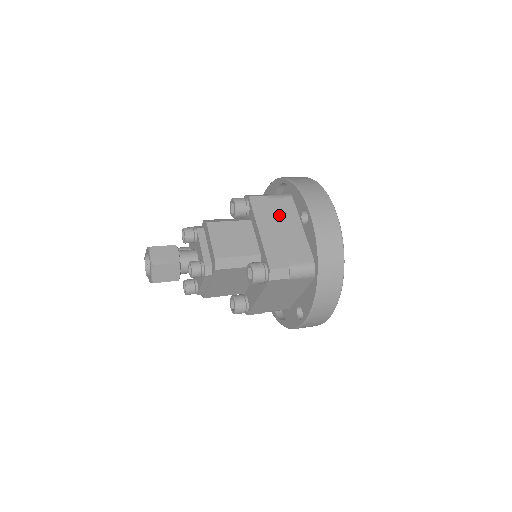
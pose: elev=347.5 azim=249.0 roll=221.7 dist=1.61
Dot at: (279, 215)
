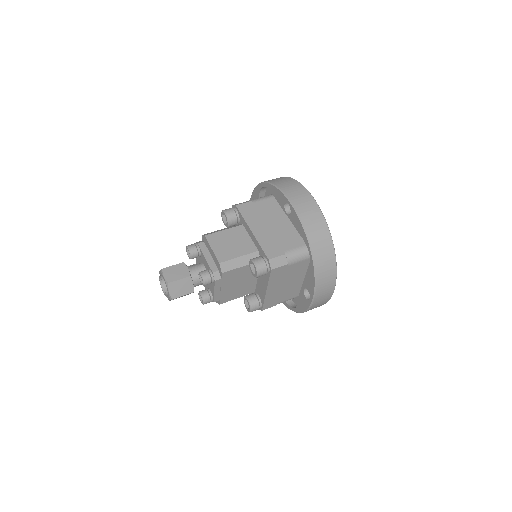
Dot at: (266, 214)
